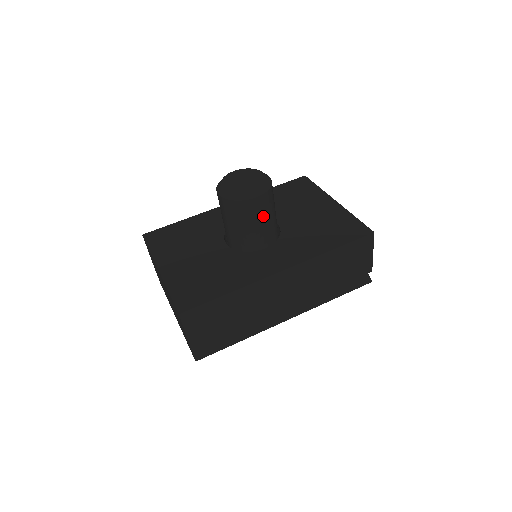
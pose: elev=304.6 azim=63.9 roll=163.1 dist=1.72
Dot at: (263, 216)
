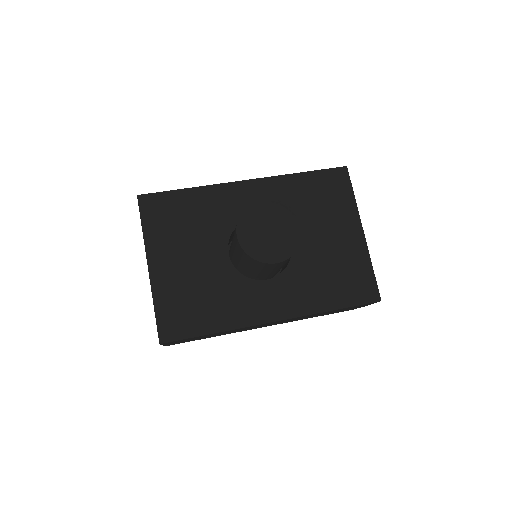
Dot at: (277, 267)
